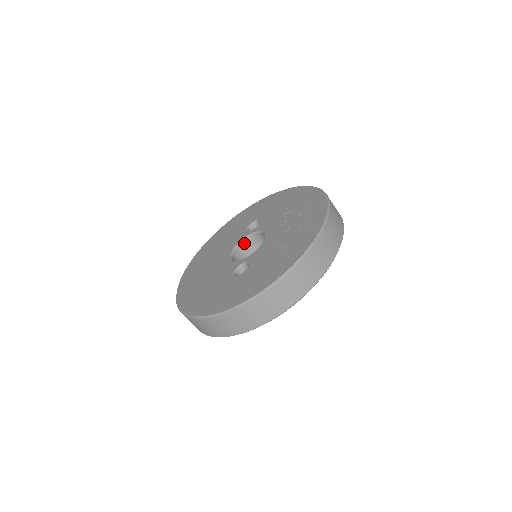
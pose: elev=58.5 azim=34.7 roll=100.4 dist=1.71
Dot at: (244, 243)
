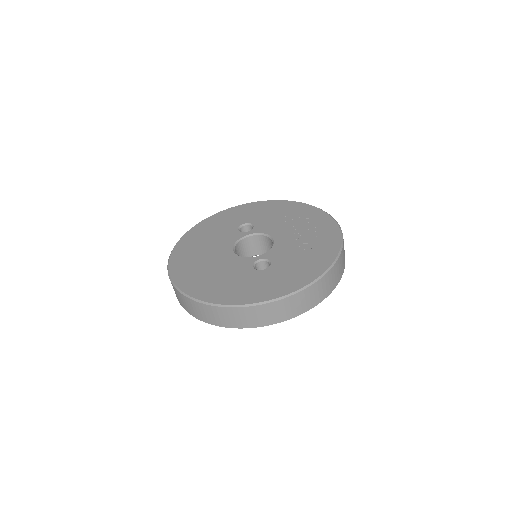
Dot at: (241, 242)
